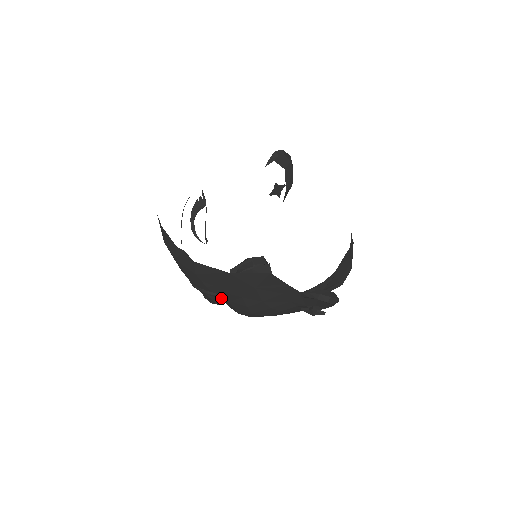
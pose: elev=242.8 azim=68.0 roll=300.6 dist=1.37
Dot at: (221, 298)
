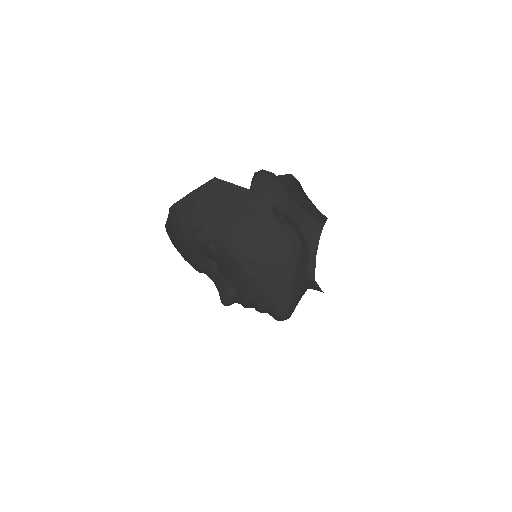
Dot at: (205, 232)
